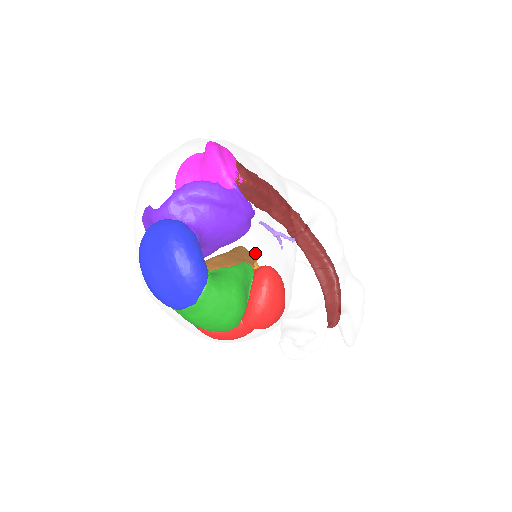
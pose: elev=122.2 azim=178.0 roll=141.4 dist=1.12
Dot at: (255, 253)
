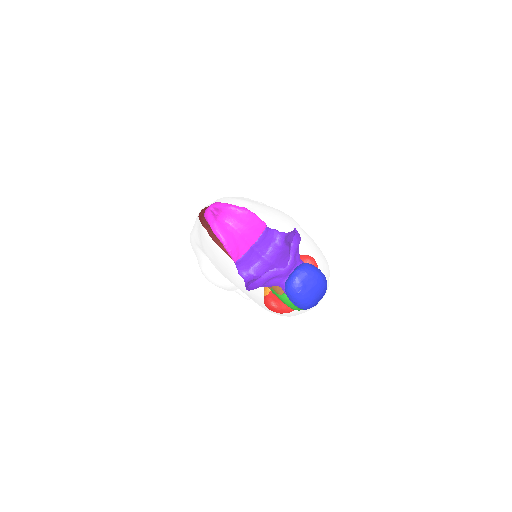
Dot at: occluded
